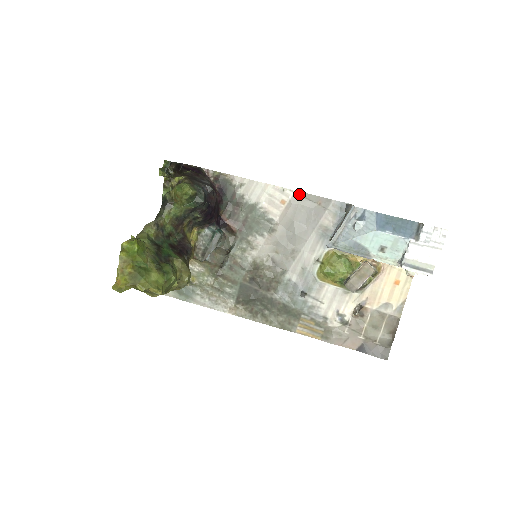
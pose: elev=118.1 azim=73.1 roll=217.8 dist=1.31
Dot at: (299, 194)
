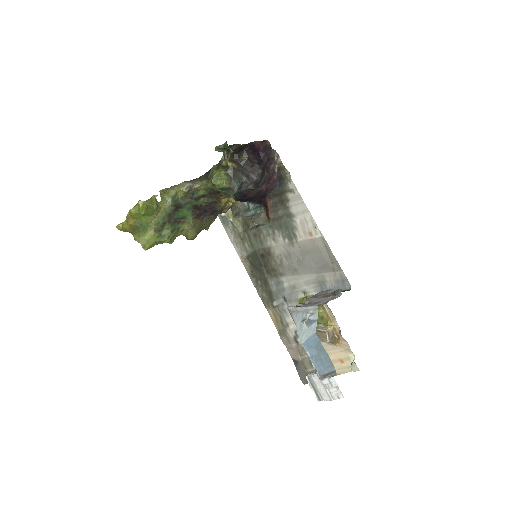
Dot at: (324, 241)
